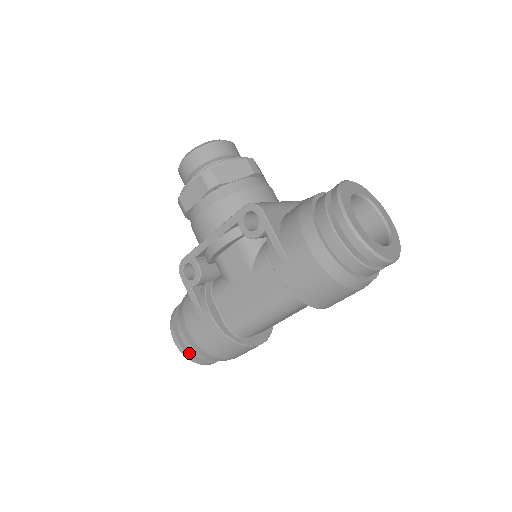
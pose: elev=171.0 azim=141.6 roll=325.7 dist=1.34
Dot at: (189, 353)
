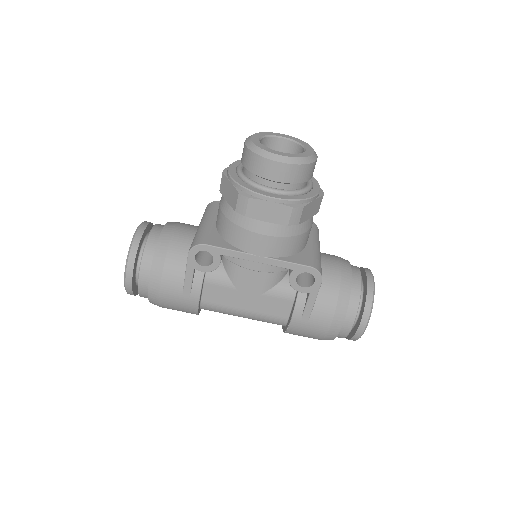
Dot at: (133, 291)
